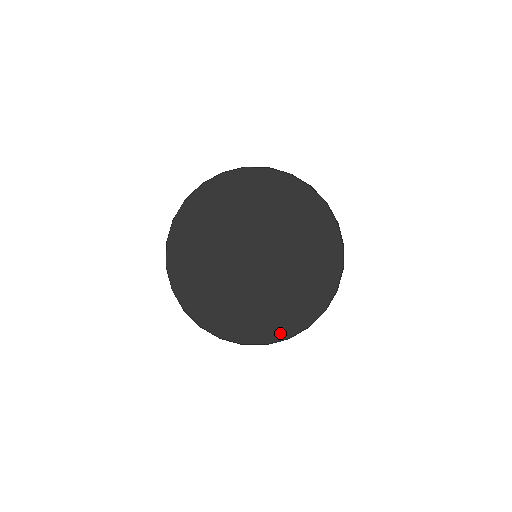
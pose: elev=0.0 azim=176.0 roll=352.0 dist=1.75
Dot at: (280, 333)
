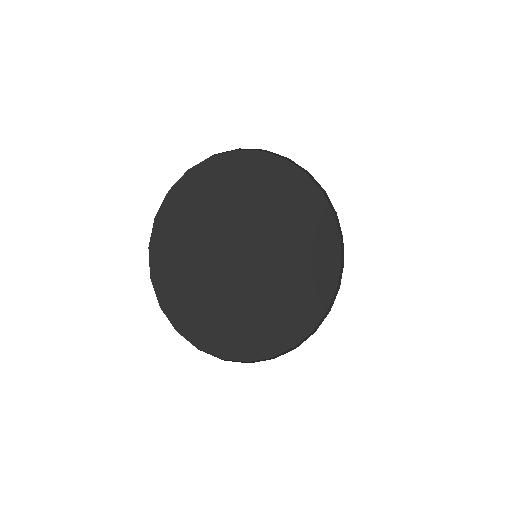
Dot at: (197, 336)
